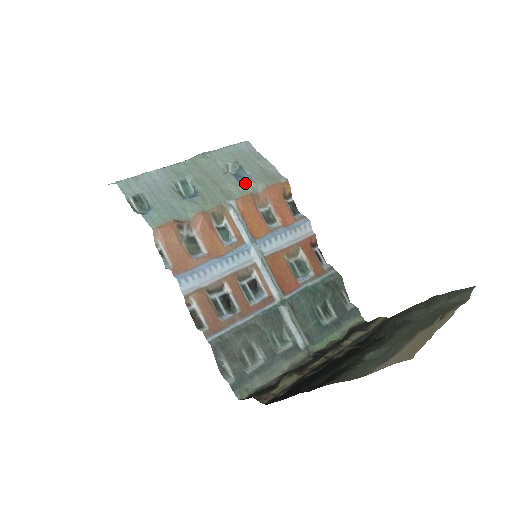
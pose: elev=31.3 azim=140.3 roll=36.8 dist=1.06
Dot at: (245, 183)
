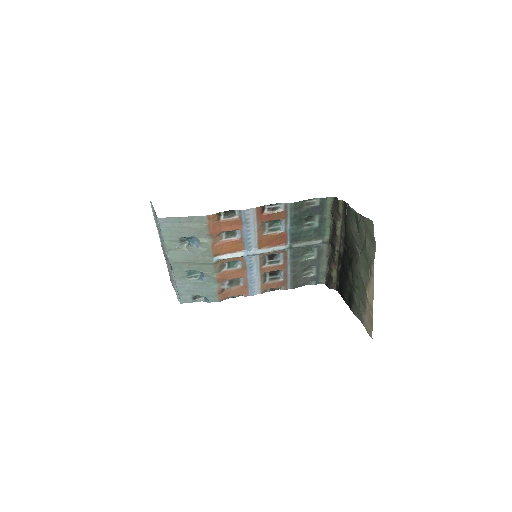
Dot at: (201, 245)
